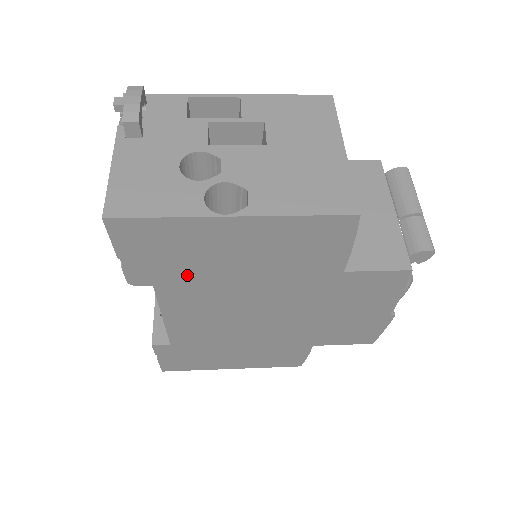
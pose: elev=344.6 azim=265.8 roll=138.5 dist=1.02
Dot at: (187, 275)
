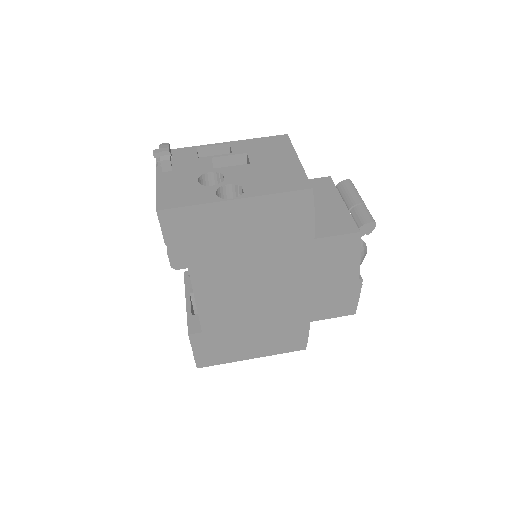
Dot at: (210, 255)
